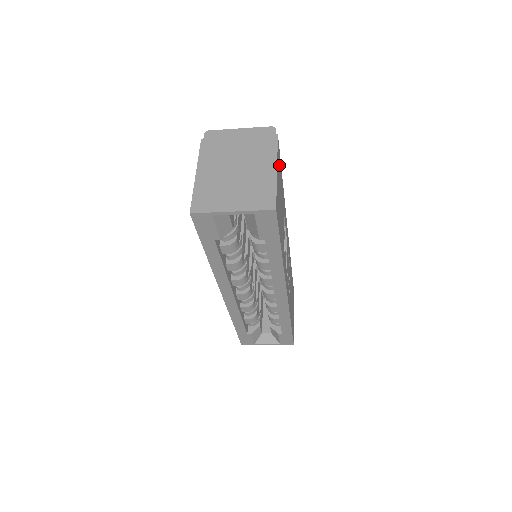
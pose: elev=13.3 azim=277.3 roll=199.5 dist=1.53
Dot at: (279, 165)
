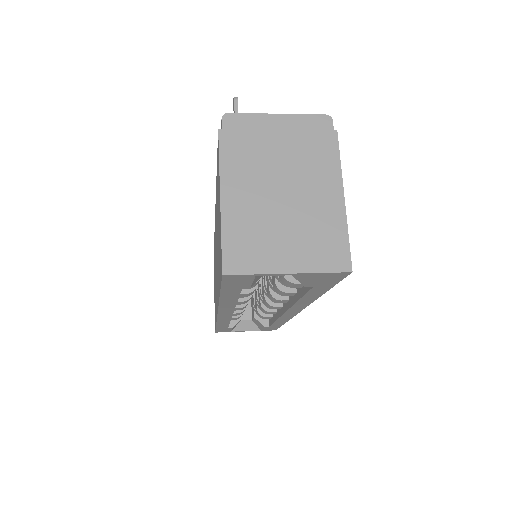
Dot at: occluded
